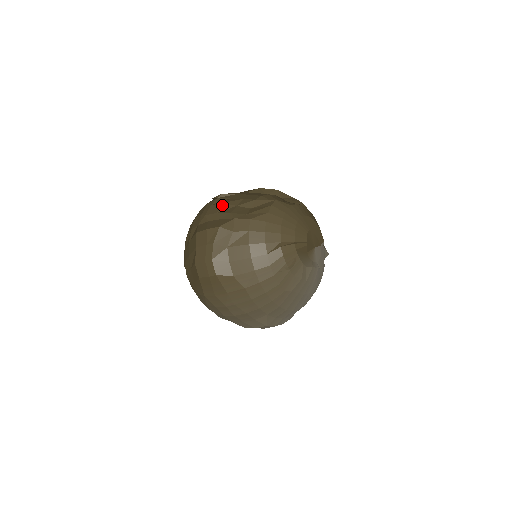
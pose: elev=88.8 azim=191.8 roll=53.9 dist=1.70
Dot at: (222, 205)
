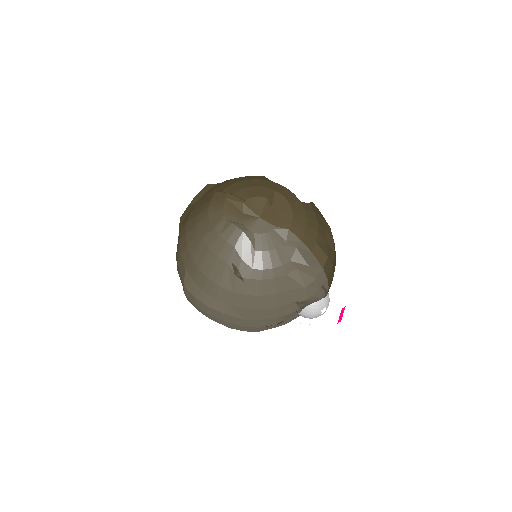
Dot at: occluded
